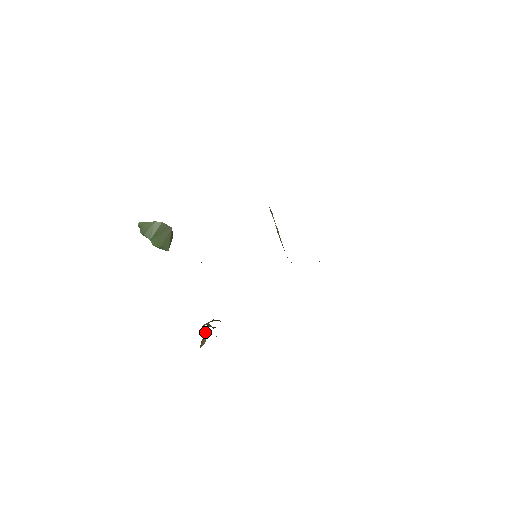
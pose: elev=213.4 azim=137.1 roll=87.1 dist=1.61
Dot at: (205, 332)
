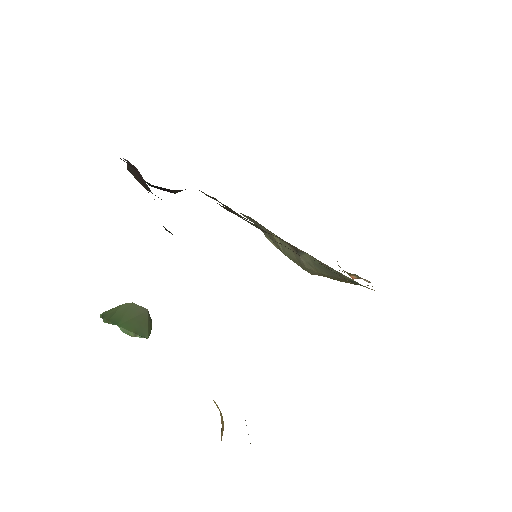
Dot at: occluded
